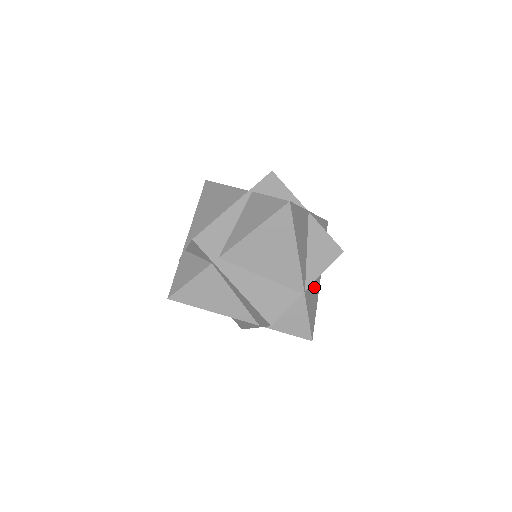
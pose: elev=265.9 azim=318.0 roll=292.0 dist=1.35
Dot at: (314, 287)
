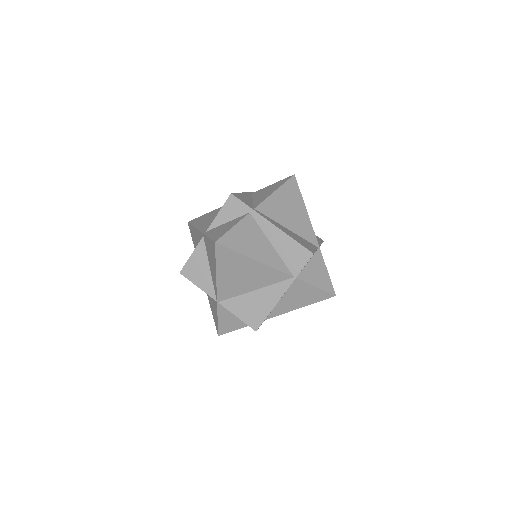
Dot at: occluded
